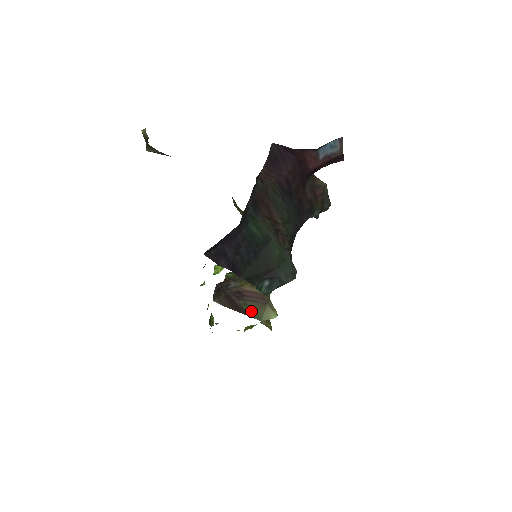
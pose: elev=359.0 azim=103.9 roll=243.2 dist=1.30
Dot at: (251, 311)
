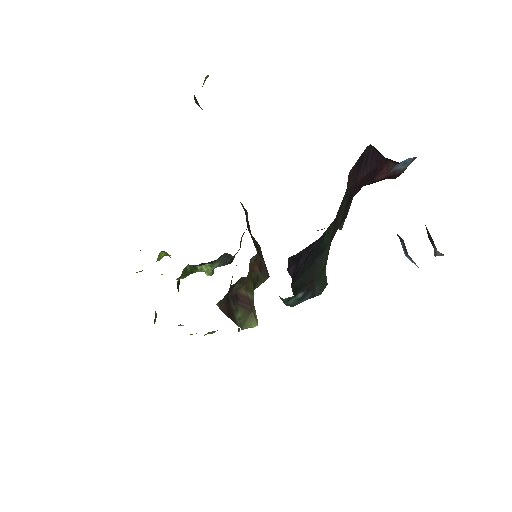
Dot at: (238, 318)
